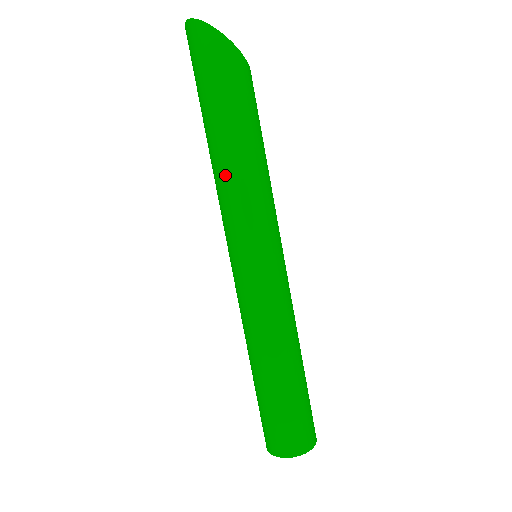
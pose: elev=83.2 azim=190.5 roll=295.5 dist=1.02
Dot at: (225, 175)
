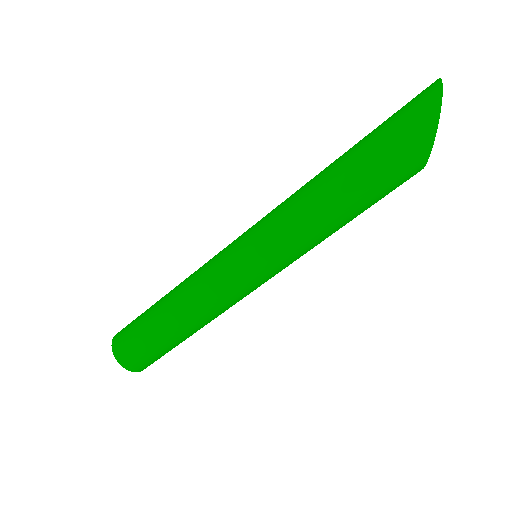
Dot at: (305, 194)
